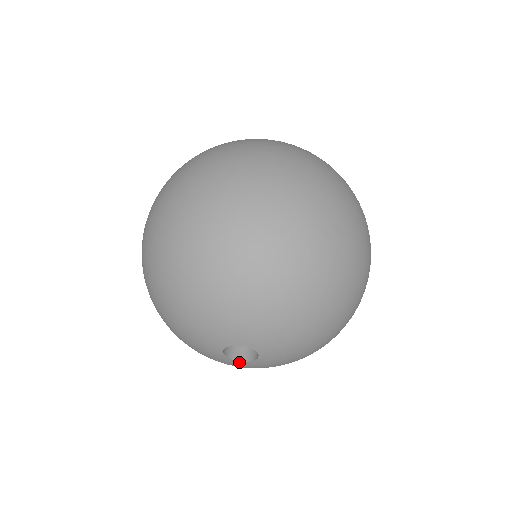
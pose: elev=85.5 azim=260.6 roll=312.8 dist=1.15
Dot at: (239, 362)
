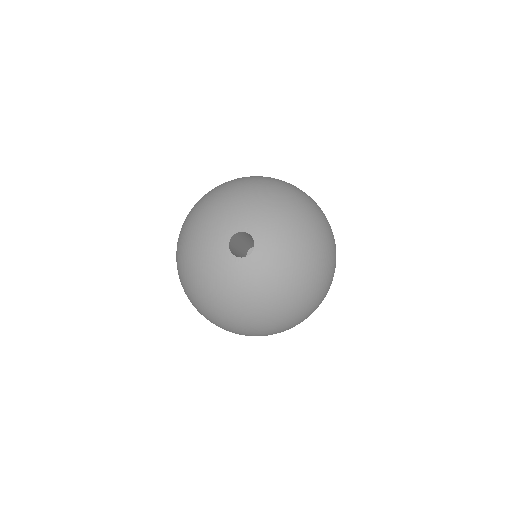
Dot at: (239, 259)
